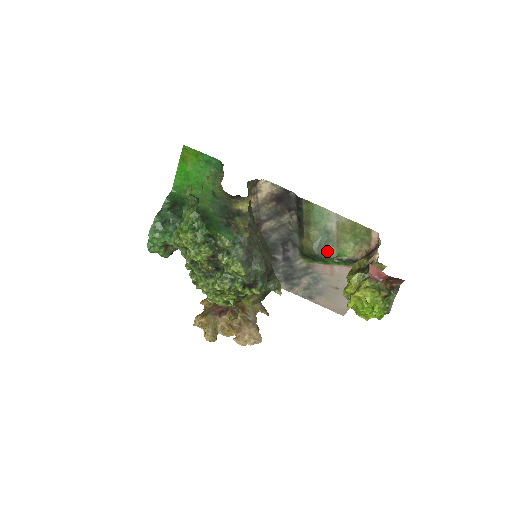
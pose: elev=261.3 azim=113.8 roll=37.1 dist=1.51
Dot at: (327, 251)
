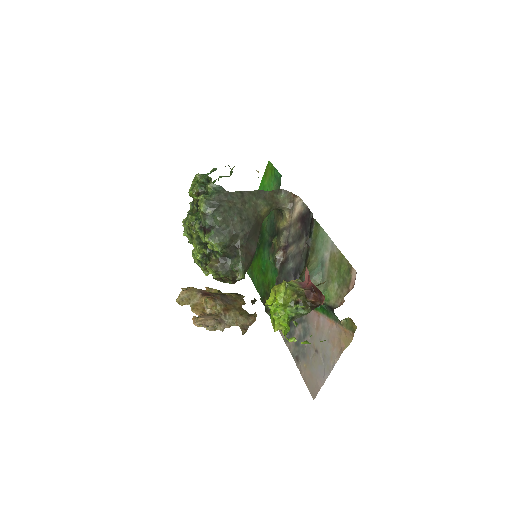
Dot at: occluded
